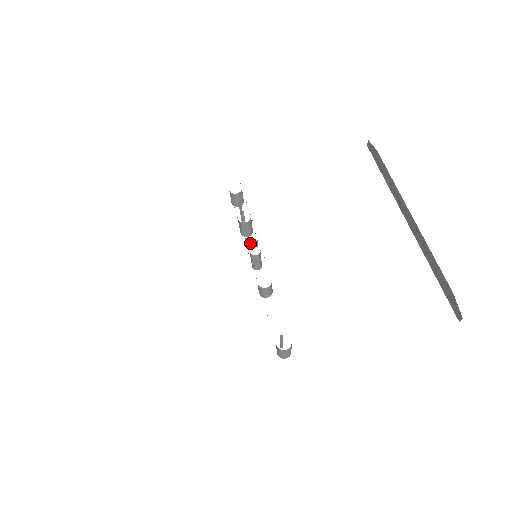
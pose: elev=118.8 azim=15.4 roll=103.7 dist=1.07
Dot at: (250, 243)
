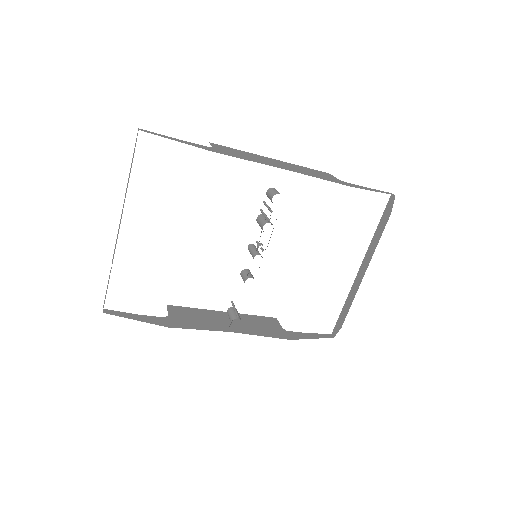
Dot at: occluded
